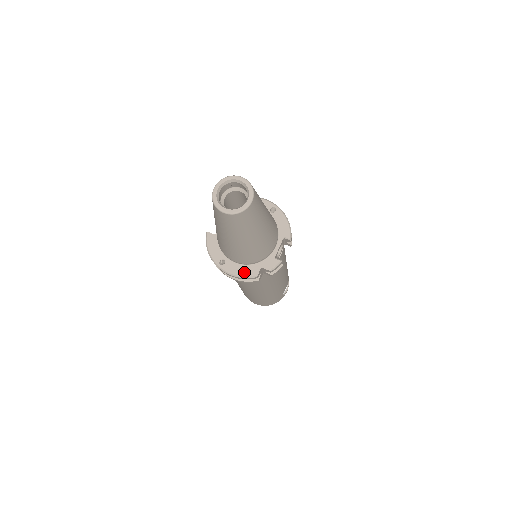
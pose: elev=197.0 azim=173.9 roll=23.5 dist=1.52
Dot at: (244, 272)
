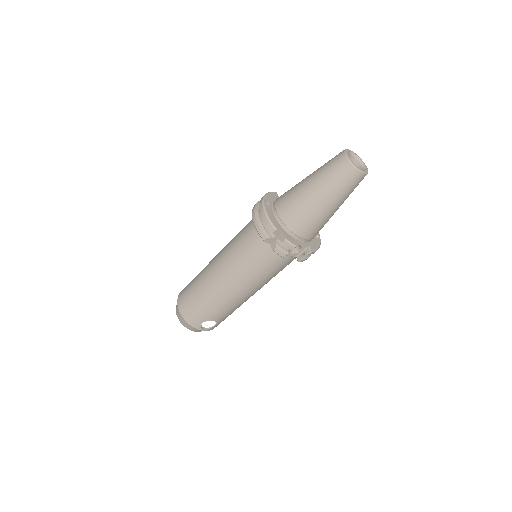
Dot at: (273, 219)
